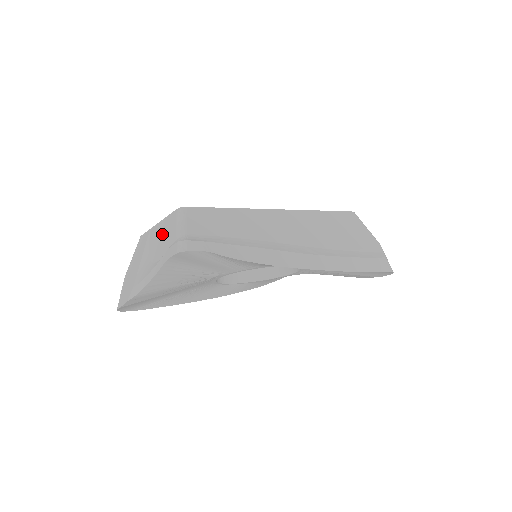
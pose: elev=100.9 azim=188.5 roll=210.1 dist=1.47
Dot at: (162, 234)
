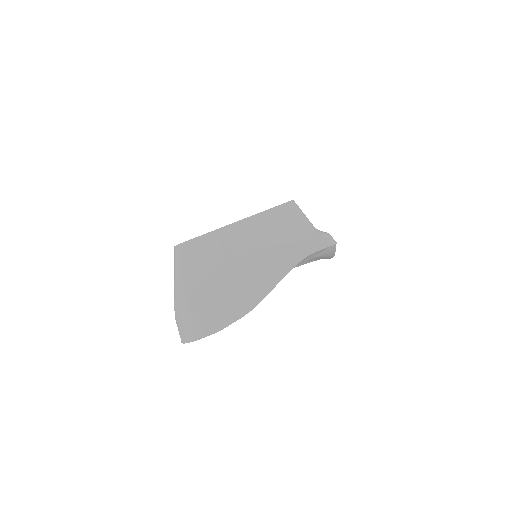
Dot at: (264, 232)
